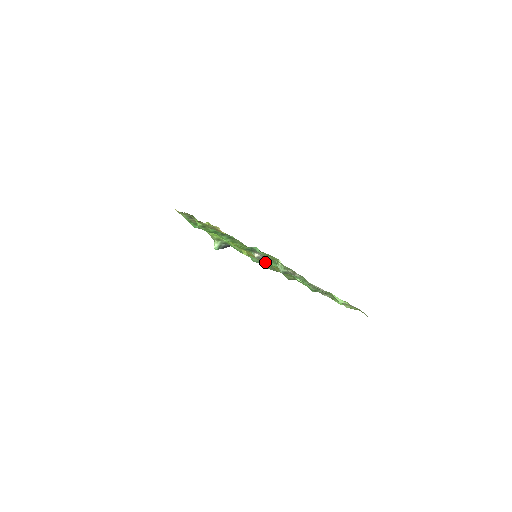
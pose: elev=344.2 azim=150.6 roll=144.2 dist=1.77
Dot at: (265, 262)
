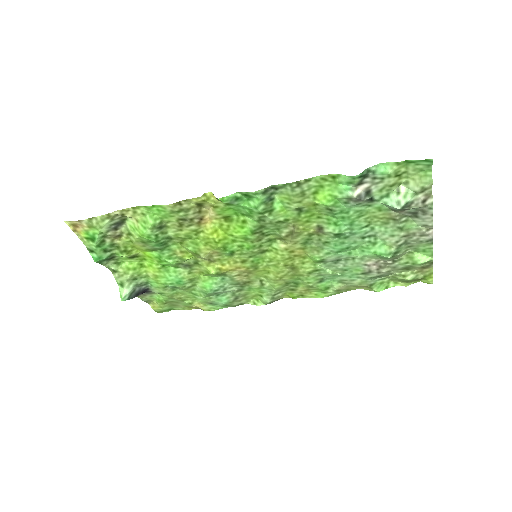
Dot at: (246, 277)
